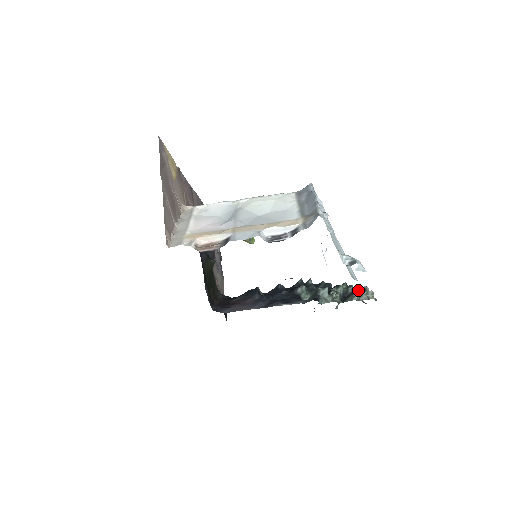
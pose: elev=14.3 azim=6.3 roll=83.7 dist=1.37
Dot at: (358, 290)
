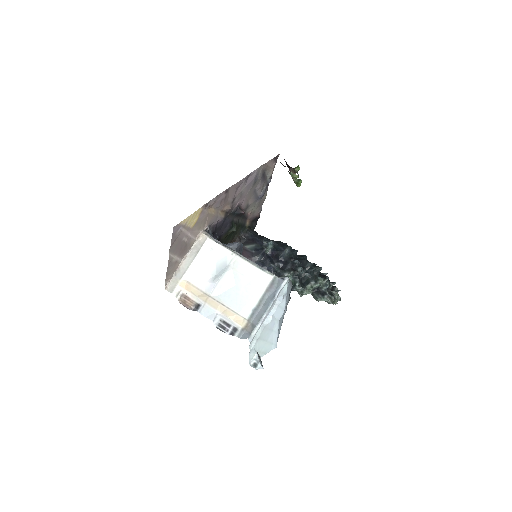
Dot at: (327, 295)
